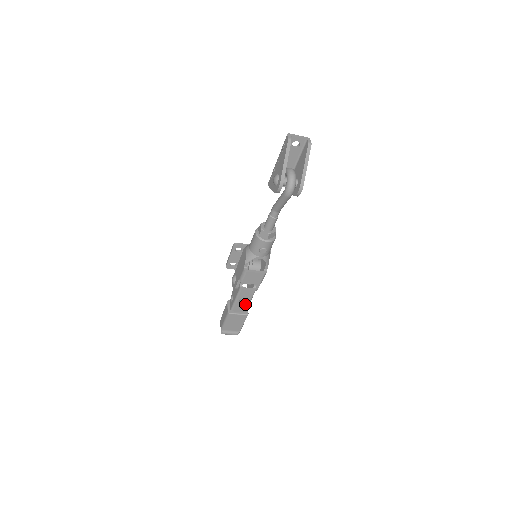
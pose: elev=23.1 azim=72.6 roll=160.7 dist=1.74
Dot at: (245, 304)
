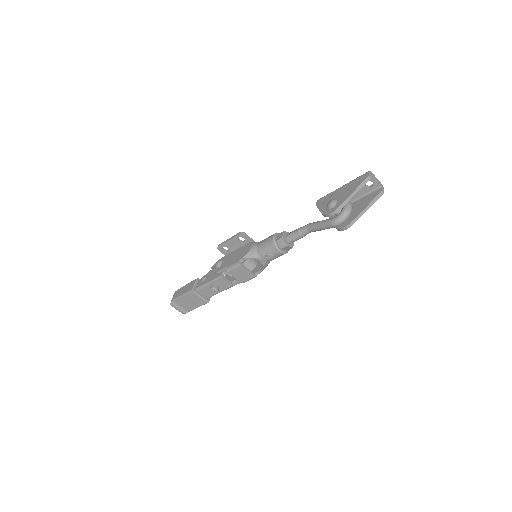
Dot at: (215, 292)
